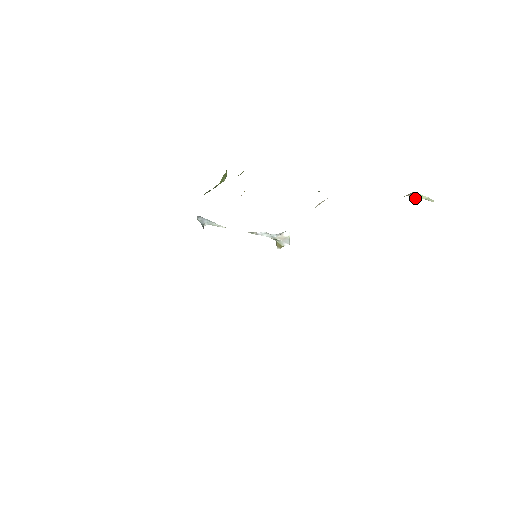
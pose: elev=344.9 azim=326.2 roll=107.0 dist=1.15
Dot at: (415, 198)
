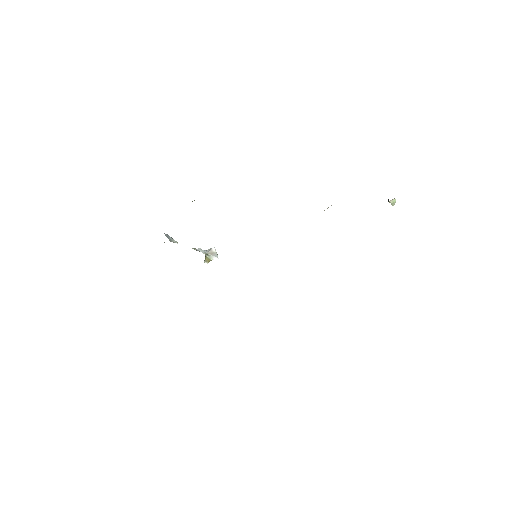
Dot at: (391, 202)
